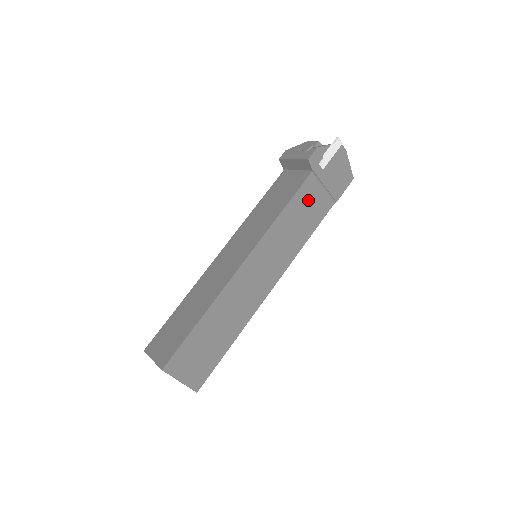
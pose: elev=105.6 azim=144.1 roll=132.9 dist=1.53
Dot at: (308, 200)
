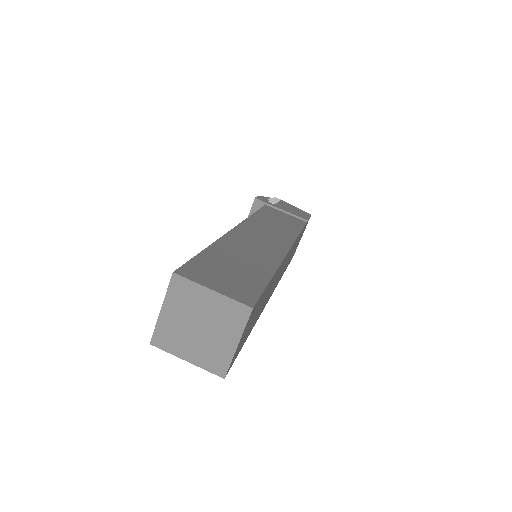
Dot at: (276, 215)
